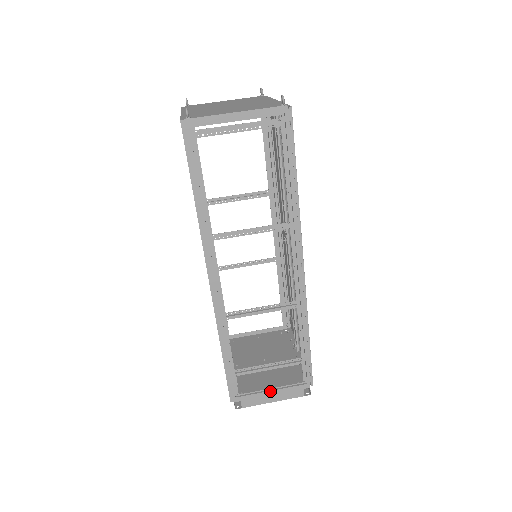
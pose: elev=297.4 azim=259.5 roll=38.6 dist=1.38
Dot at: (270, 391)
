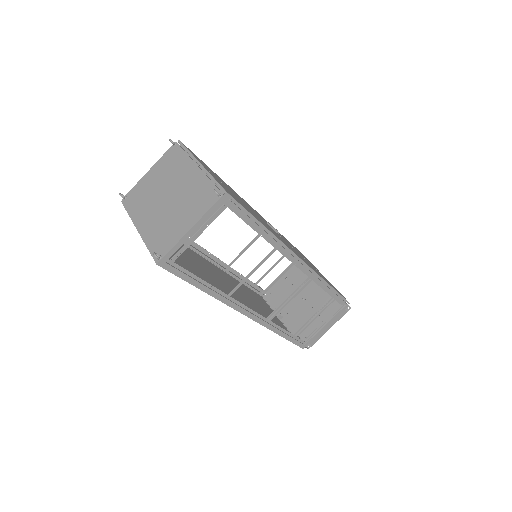
Dot at: (324, 326)
